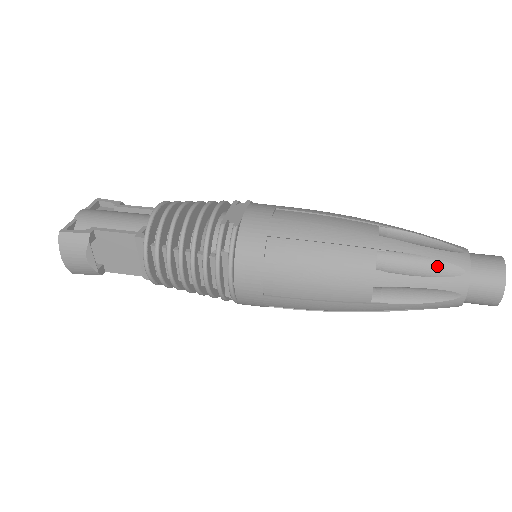
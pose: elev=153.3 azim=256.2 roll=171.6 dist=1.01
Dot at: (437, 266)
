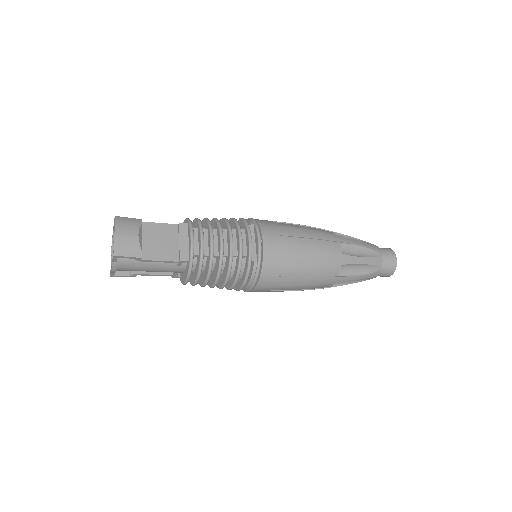
Dot at: occluded
